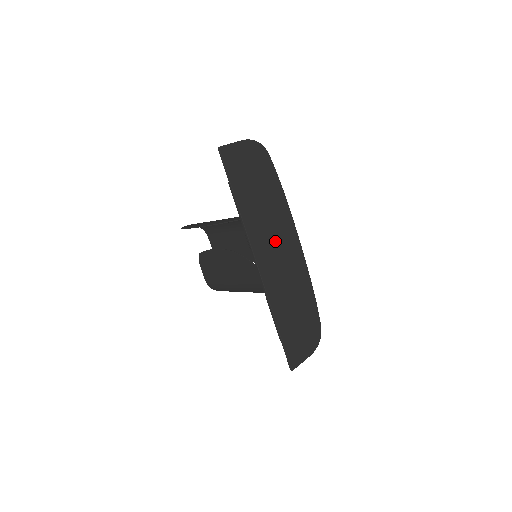
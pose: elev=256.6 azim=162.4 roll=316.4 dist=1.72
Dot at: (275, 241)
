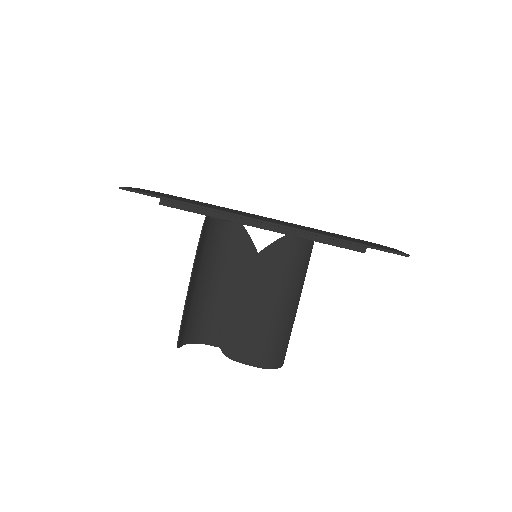
Dot at: occluded
